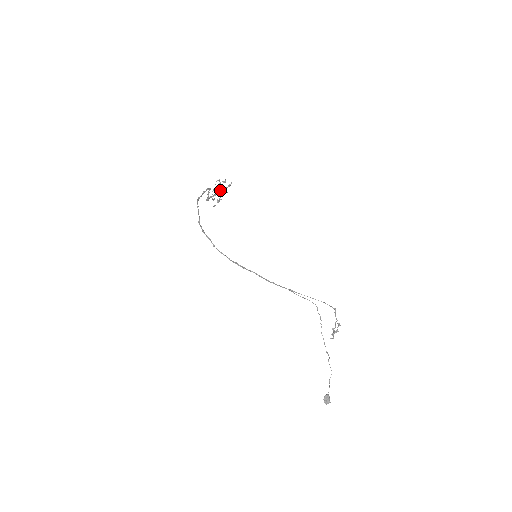
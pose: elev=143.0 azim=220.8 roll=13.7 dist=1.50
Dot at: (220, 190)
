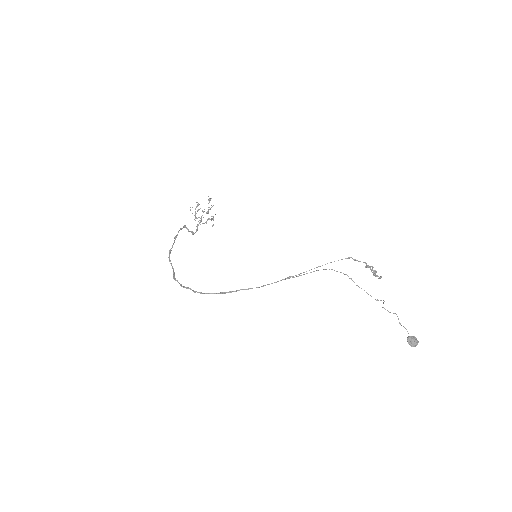
Dot at: (203, 212)
